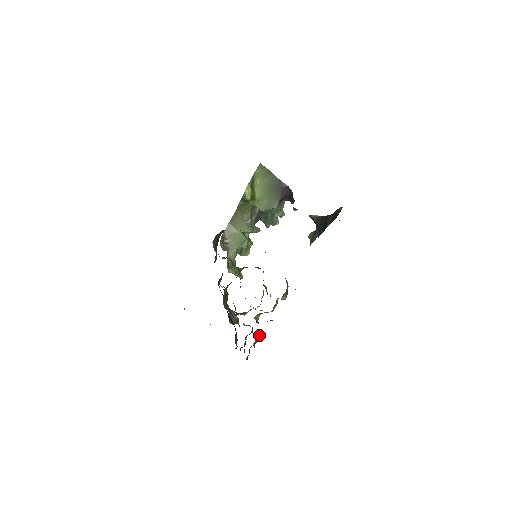
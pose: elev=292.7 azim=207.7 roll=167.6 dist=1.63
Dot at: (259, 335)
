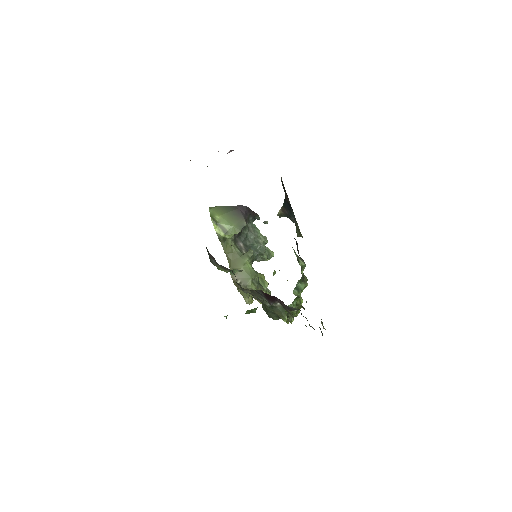
Dot at: occluded
